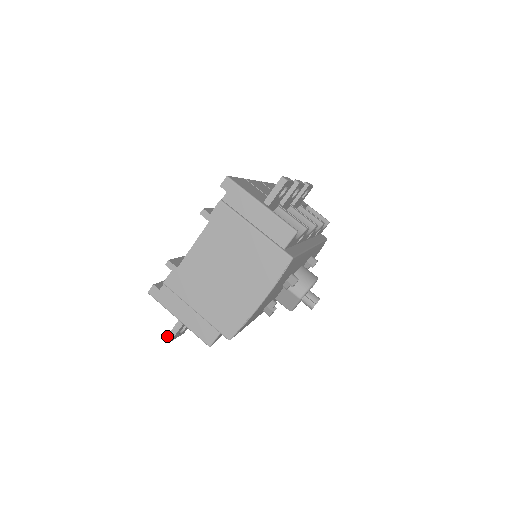
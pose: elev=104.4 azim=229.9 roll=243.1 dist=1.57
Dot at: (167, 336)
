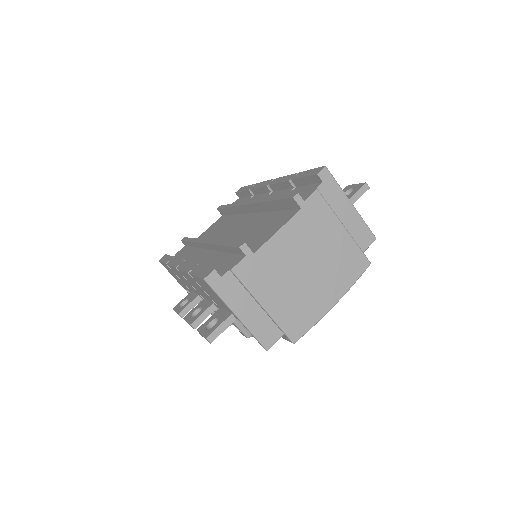
Dot at: (208, 336)
